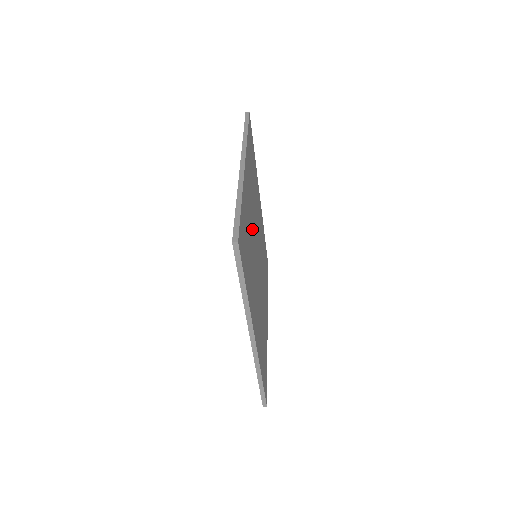
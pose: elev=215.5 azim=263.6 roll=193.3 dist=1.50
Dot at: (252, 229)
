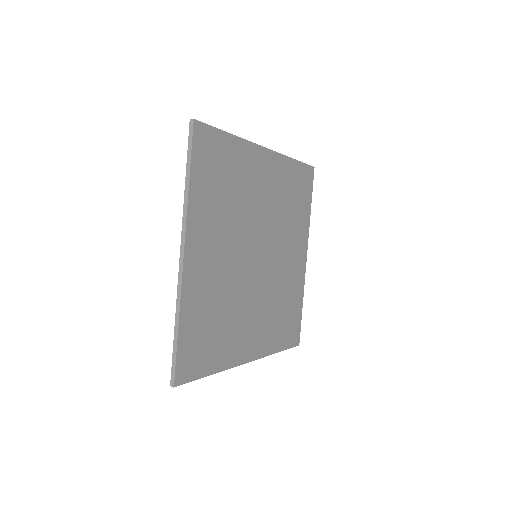
Dot at: (228, 272)
